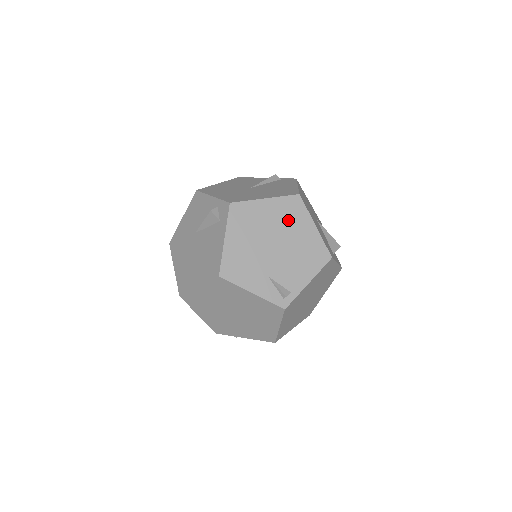
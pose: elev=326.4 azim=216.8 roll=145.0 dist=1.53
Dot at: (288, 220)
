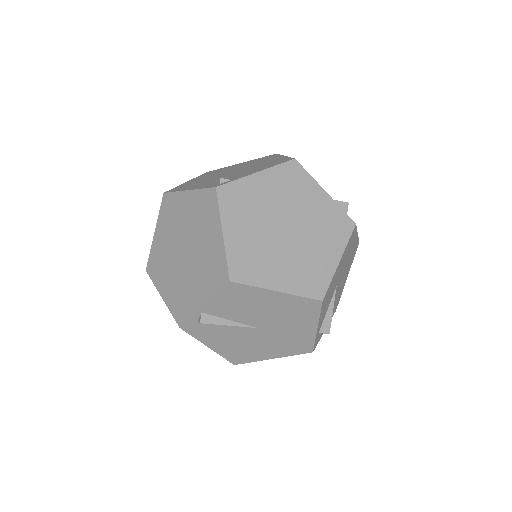
Dot at: (256, 162)
